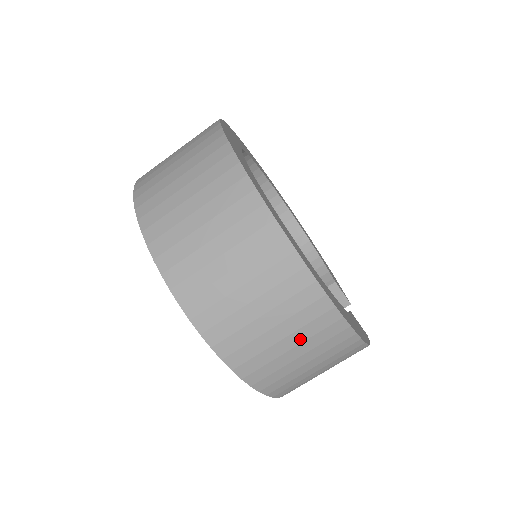
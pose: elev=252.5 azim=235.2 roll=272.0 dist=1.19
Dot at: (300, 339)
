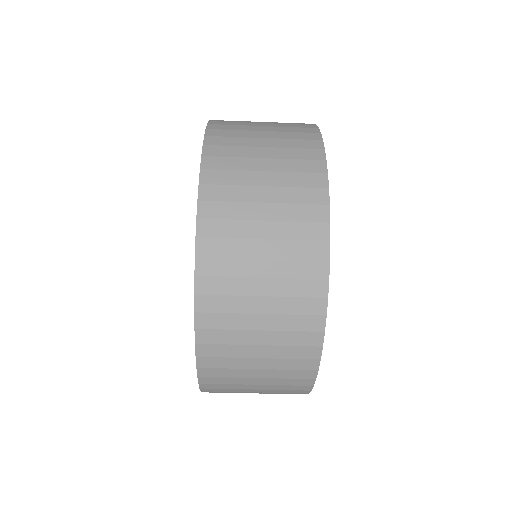
Dot at: (274, 326)
